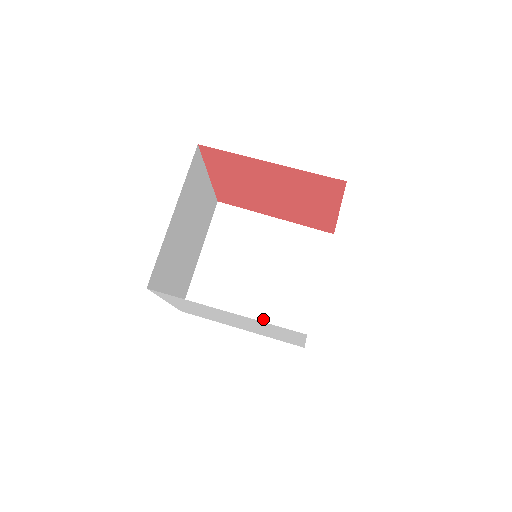
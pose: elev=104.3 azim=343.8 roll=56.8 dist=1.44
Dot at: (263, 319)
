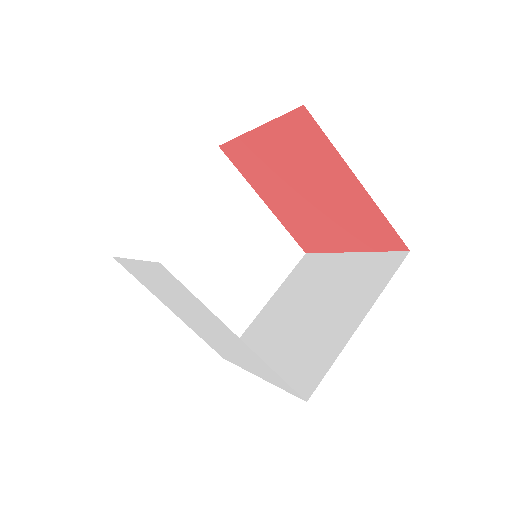
Dot at: occluded
